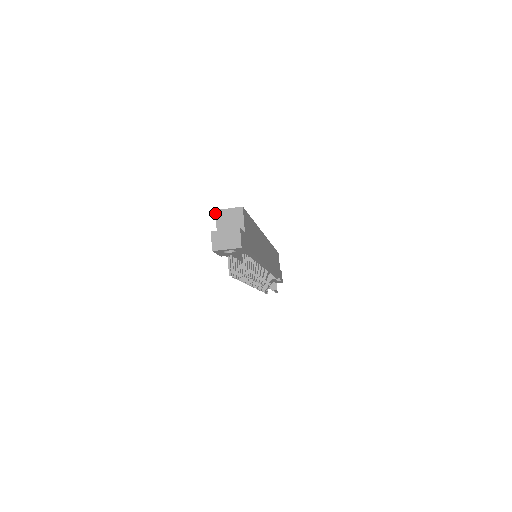
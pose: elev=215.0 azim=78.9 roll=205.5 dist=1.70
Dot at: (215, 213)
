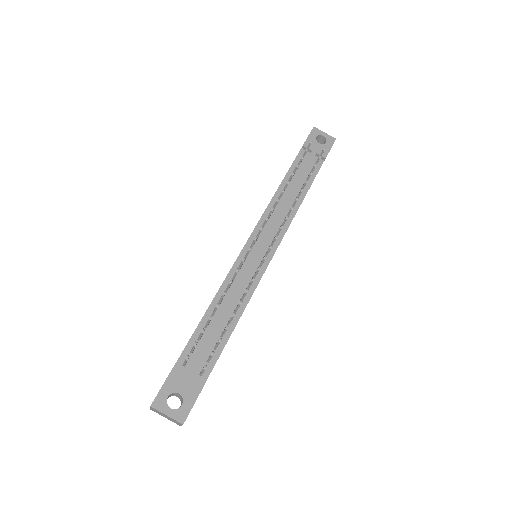
Dot at: occluded
